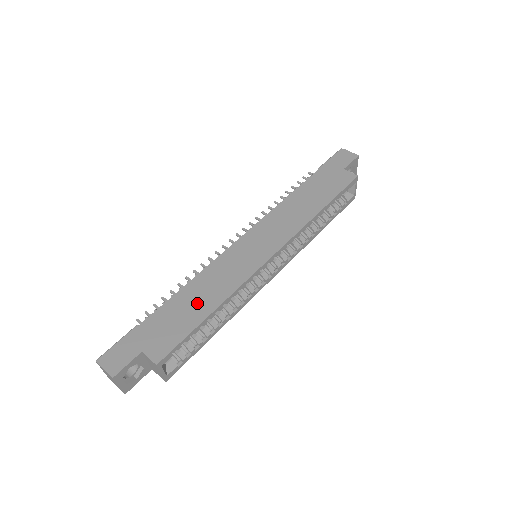
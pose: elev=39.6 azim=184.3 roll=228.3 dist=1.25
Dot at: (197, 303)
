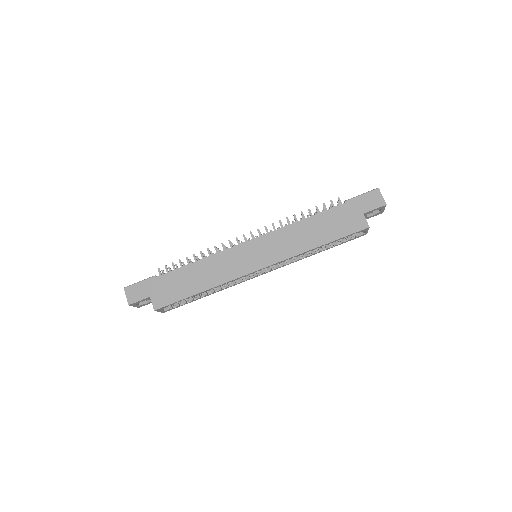
Dot at: (195, 280)
